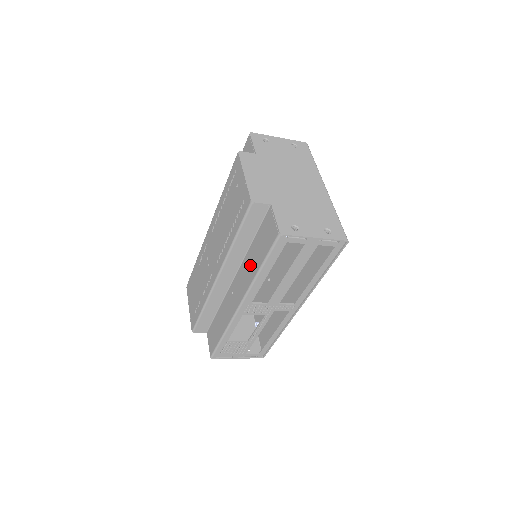
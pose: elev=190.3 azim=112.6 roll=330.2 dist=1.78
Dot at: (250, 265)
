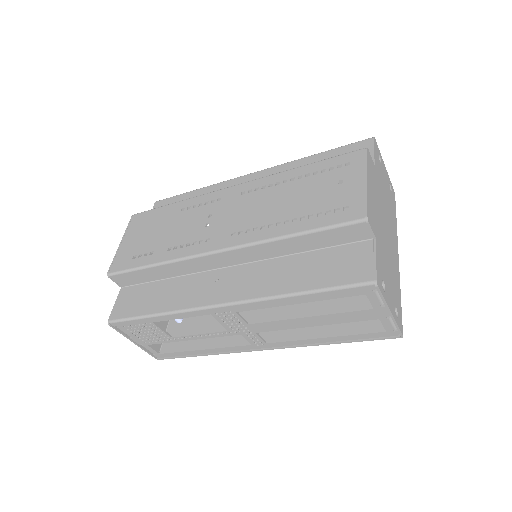
Dot at: (281, 275)
